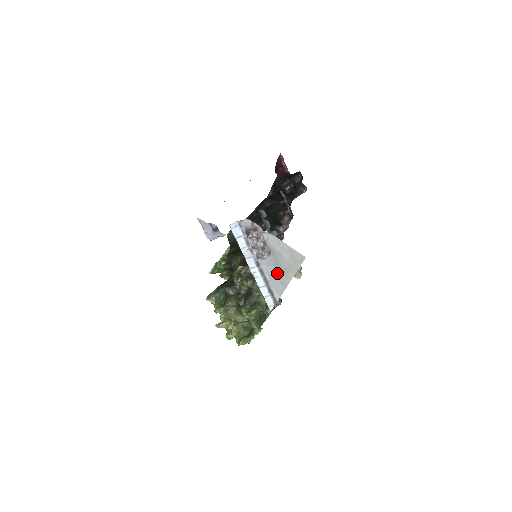
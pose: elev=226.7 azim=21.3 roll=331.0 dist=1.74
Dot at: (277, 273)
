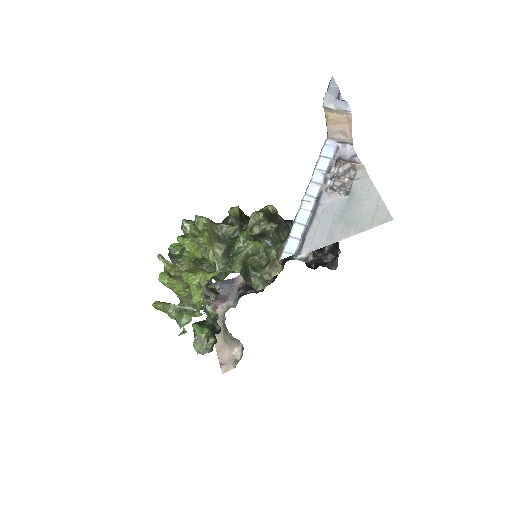
Dot at: (334, 221)
